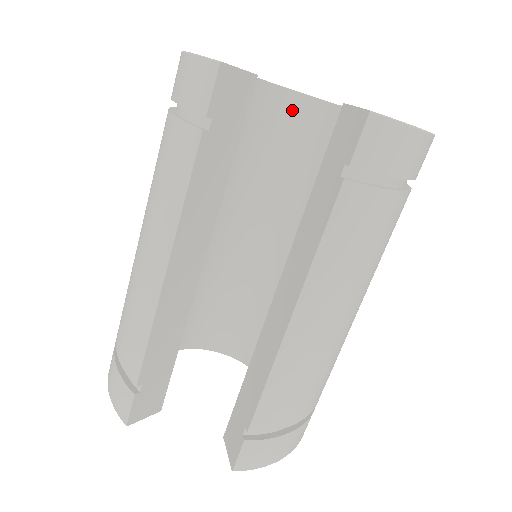
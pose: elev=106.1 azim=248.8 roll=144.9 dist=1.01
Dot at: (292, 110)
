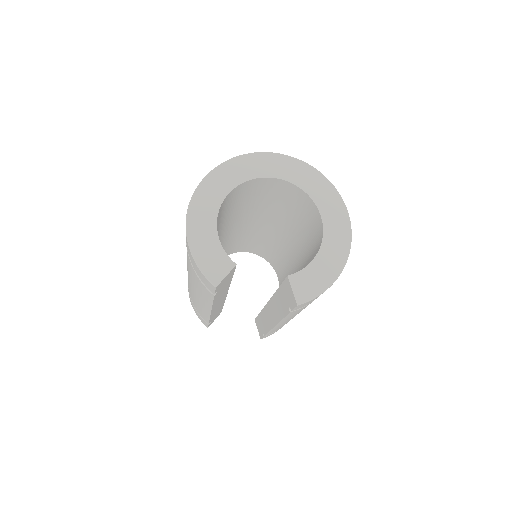
Dot at: (265, 184)
